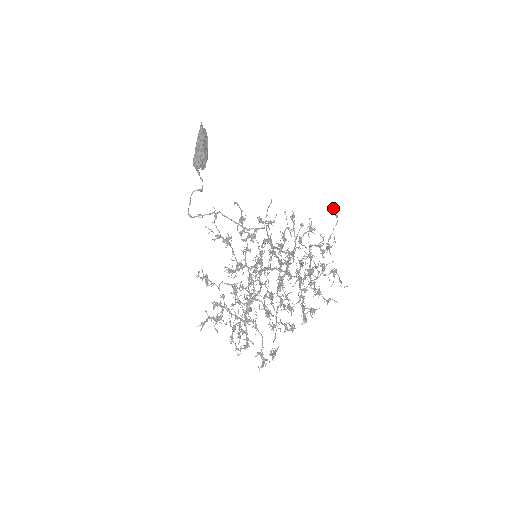
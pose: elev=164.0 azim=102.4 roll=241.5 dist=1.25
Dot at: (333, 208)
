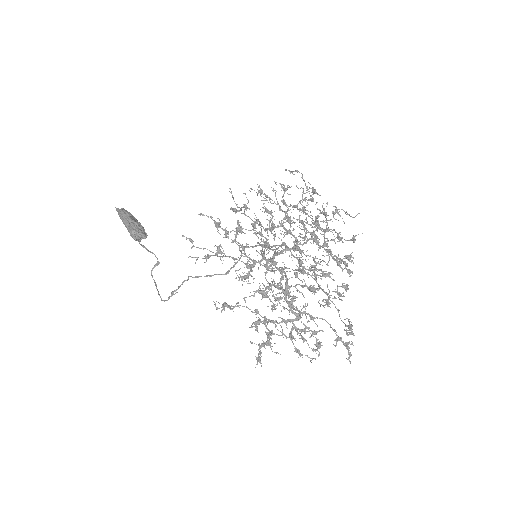
Dot at: occluded
